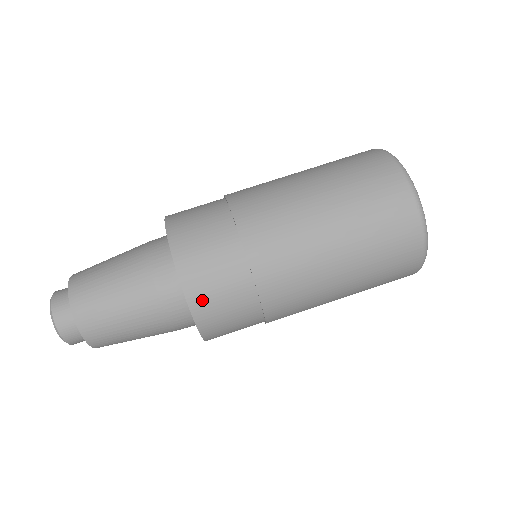
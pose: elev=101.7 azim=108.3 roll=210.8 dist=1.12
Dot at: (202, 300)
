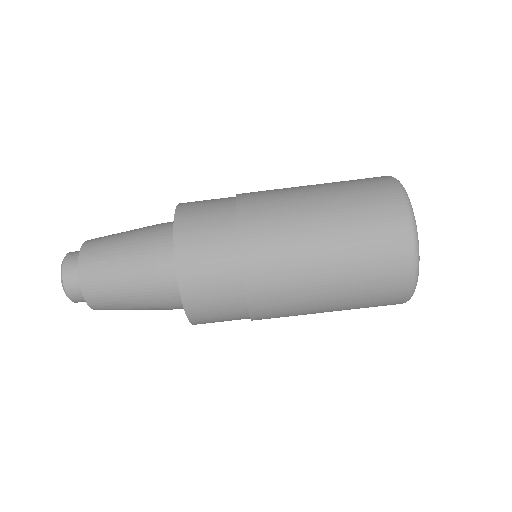
Dot at: (203, 321)
